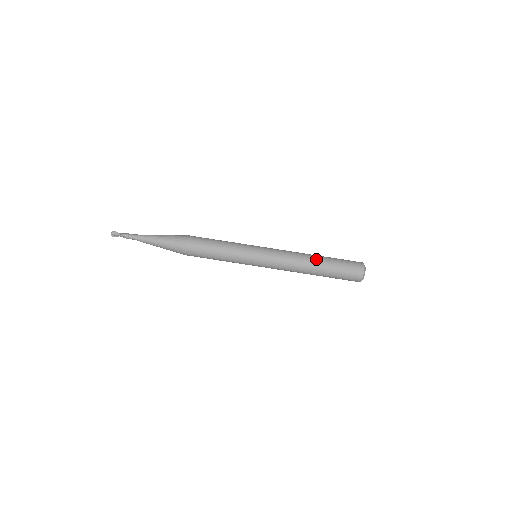
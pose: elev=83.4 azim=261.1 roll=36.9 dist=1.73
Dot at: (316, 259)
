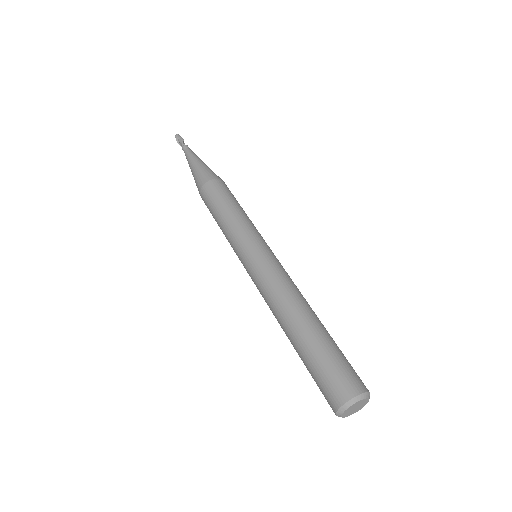
Dot at: occluded
